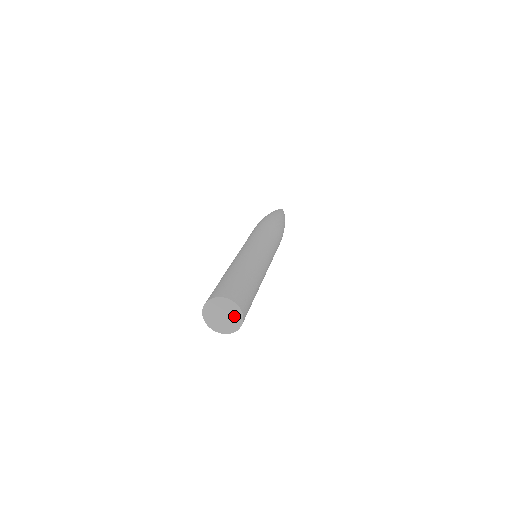
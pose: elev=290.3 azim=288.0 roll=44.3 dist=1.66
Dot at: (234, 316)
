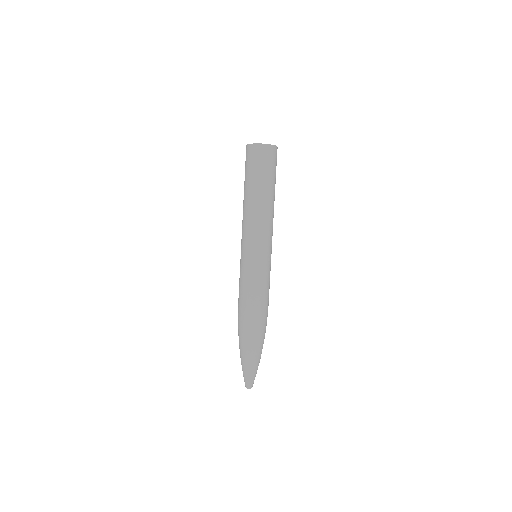
Dot at: occluded
